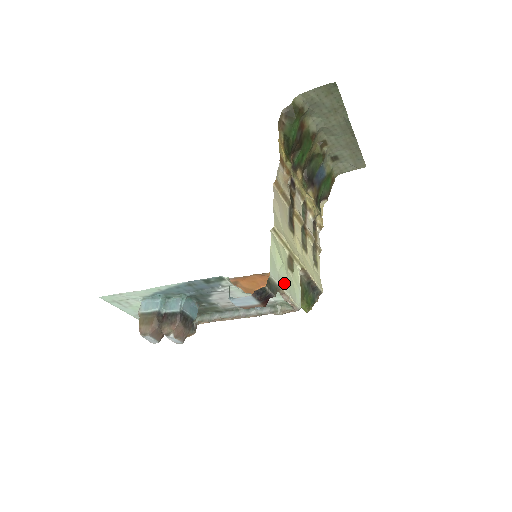
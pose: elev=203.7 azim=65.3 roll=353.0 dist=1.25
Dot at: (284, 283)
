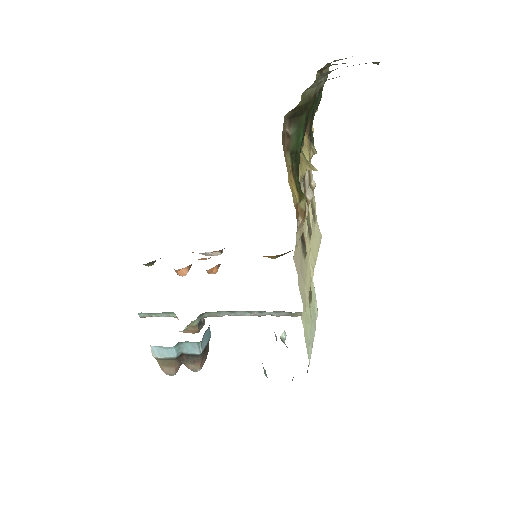
Dot at: (312, 333)
